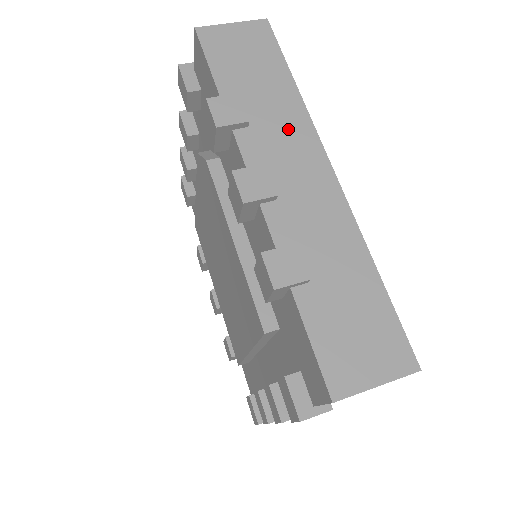
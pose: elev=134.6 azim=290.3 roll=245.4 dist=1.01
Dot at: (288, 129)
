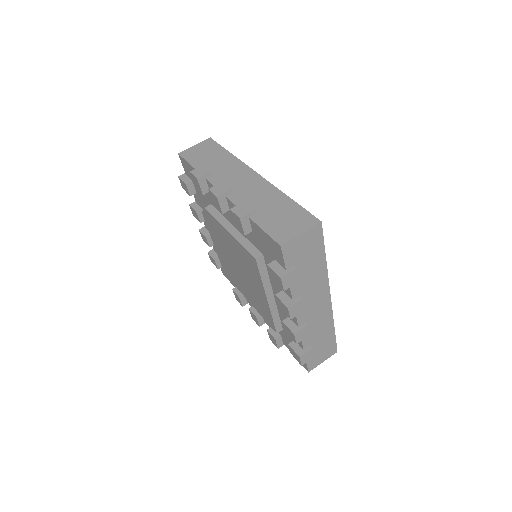
Dot at: (231, 168)
